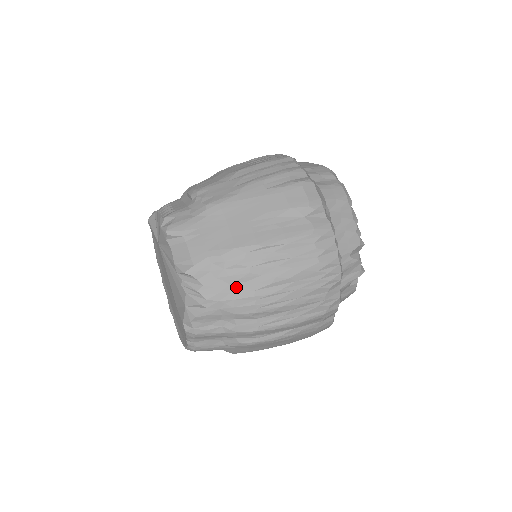
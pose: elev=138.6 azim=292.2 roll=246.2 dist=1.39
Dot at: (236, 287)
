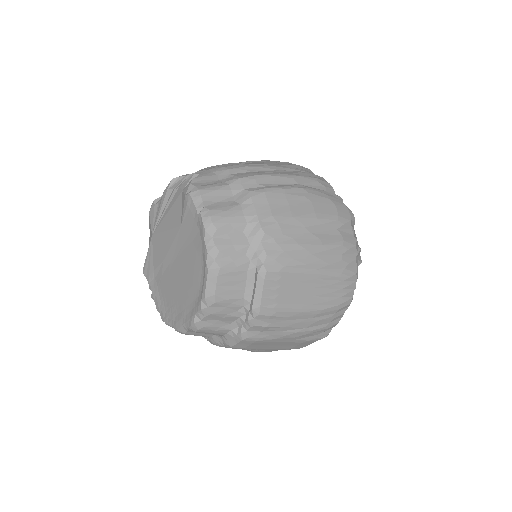
Dot at: occluded
